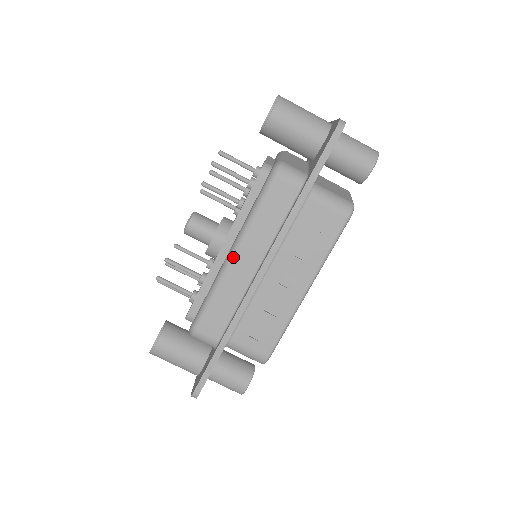
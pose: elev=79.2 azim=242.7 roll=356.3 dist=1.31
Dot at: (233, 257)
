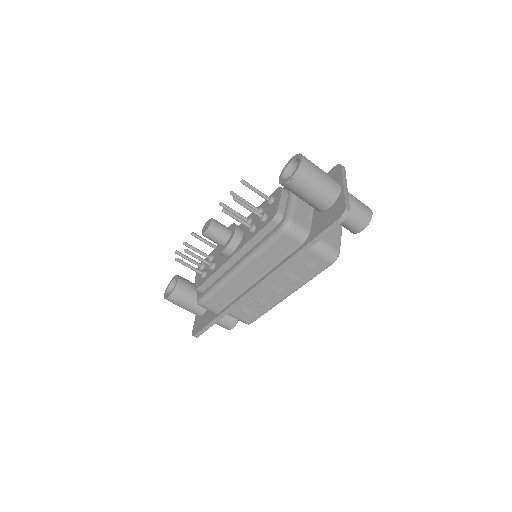
Dot at: (238, 272)
